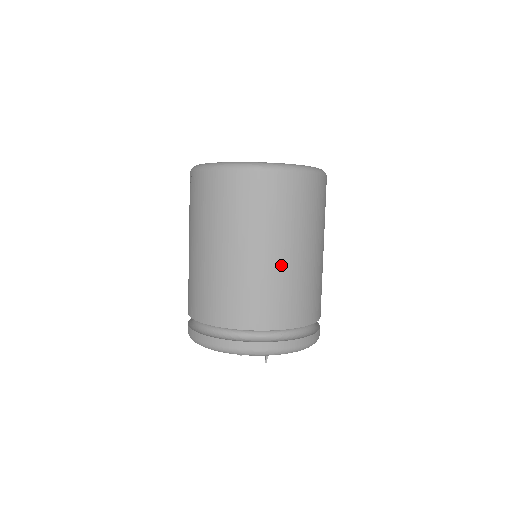
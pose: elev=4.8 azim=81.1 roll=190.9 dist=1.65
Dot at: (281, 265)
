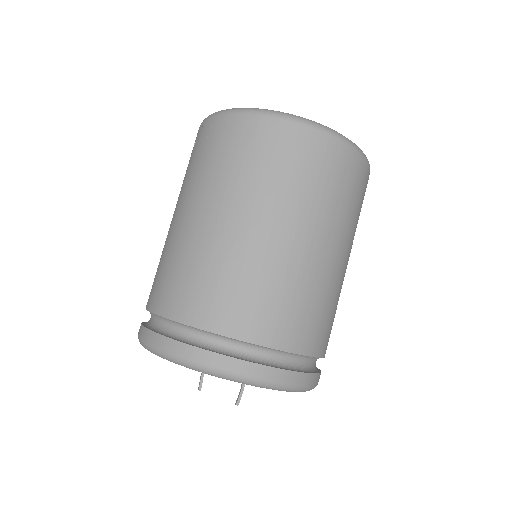
Dot at: (306, 259)
